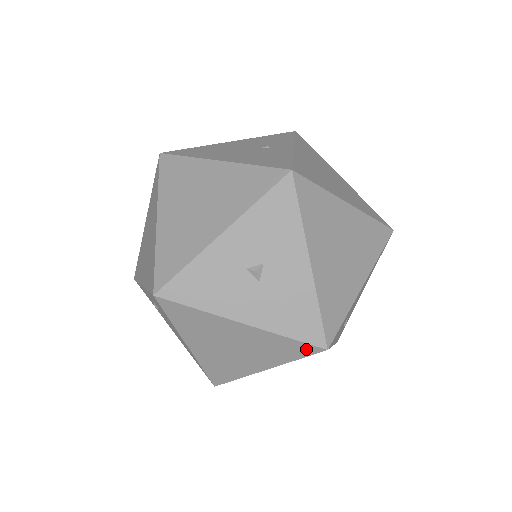
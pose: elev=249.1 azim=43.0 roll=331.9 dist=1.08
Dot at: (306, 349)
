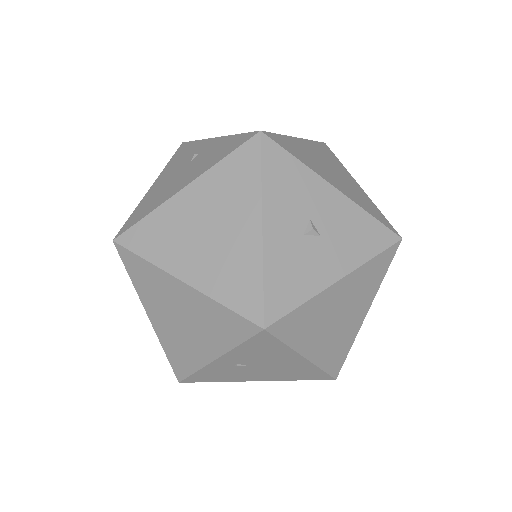
Dot at: (389, 255)
